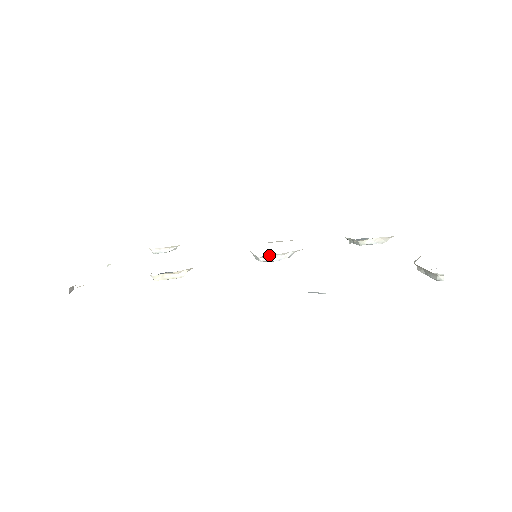
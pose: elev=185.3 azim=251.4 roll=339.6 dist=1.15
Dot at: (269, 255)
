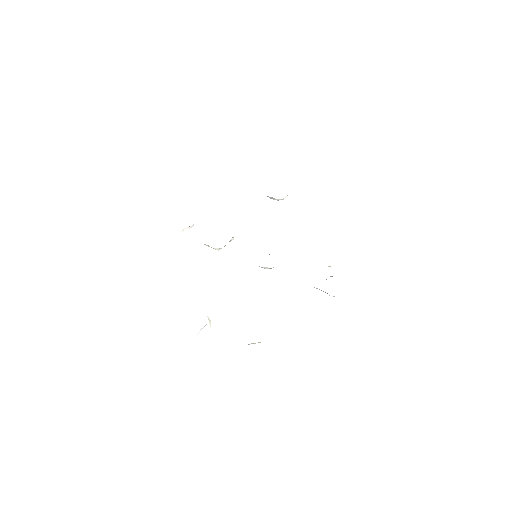
Dot at: occluded
